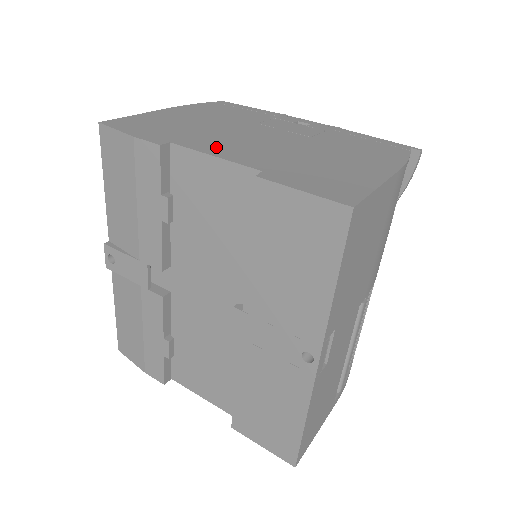
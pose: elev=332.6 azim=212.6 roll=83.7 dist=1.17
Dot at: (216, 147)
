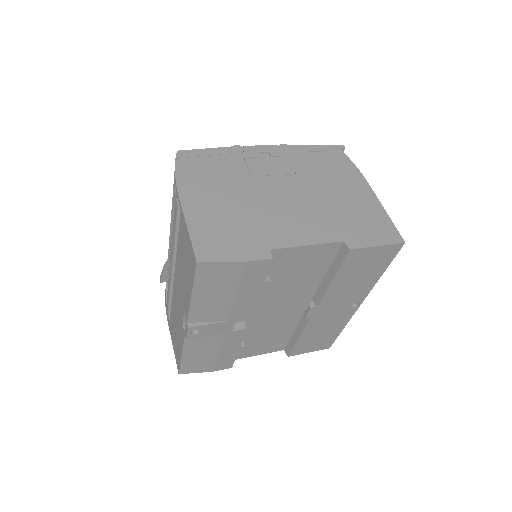
Dot at: (293, 233)
